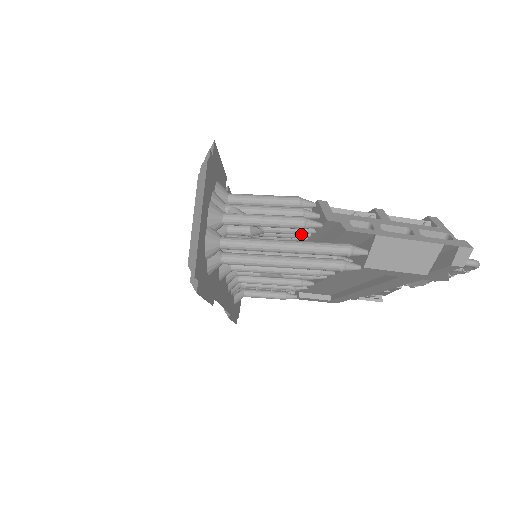
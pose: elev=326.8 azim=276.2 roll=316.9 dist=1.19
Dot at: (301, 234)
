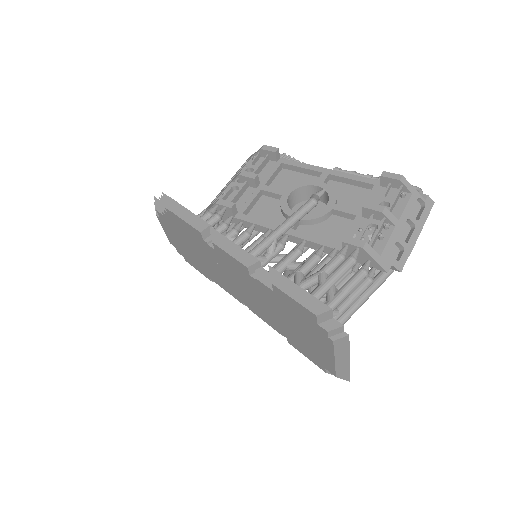
Dot at: occluded
